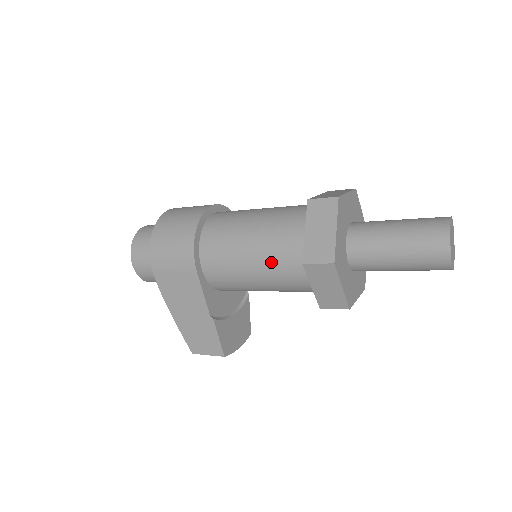
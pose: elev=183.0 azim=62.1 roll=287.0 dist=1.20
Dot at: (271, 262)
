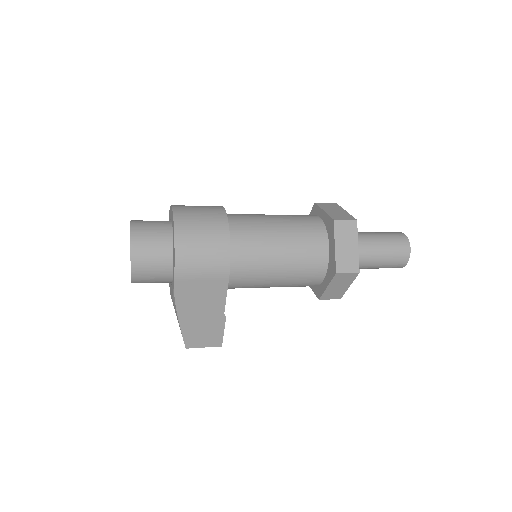
Dot at: (299, 269)
